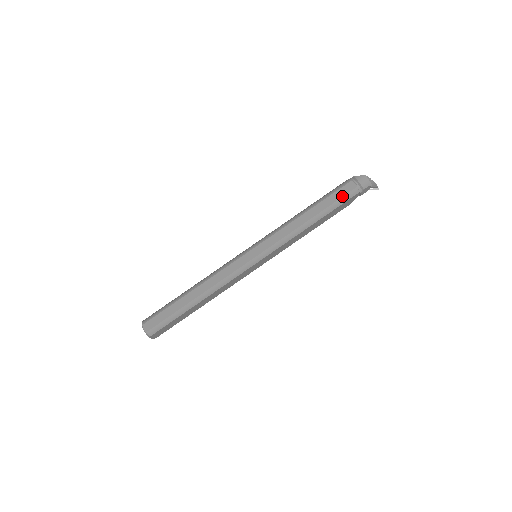
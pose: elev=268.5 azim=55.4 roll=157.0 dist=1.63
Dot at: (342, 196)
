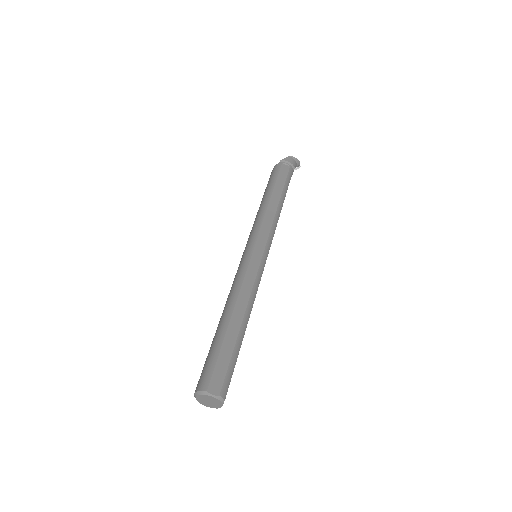
Dot at: (286, 176)
